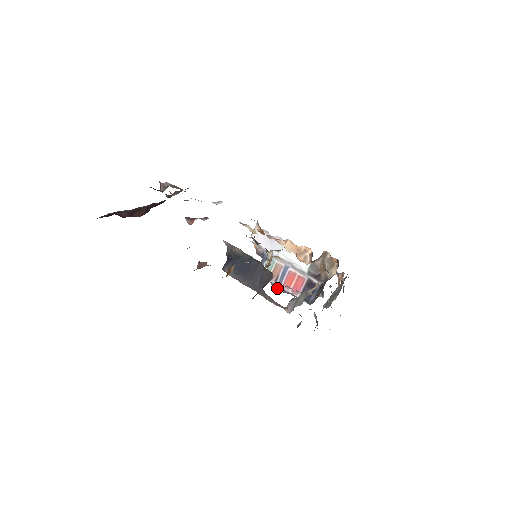
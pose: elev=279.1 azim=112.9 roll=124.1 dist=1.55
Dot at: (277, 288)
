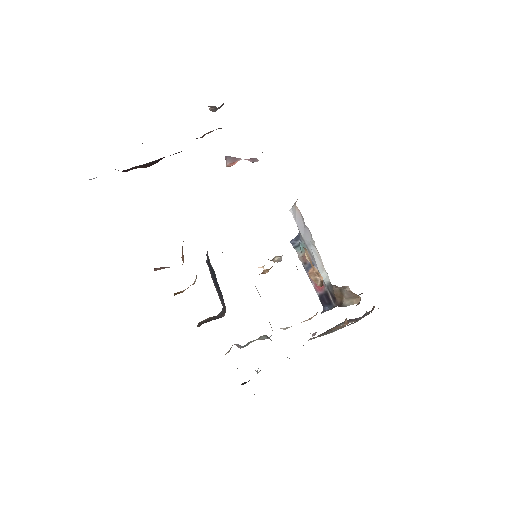
Dot at: occluded
